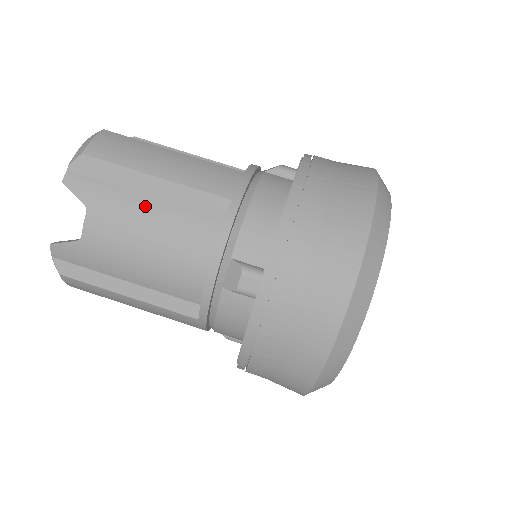
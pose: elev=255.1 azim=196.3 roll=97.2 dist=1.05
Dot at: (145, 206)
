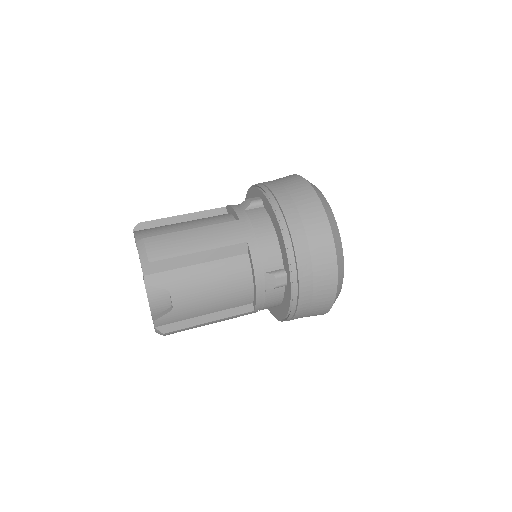
Dot at: (201, 271)
